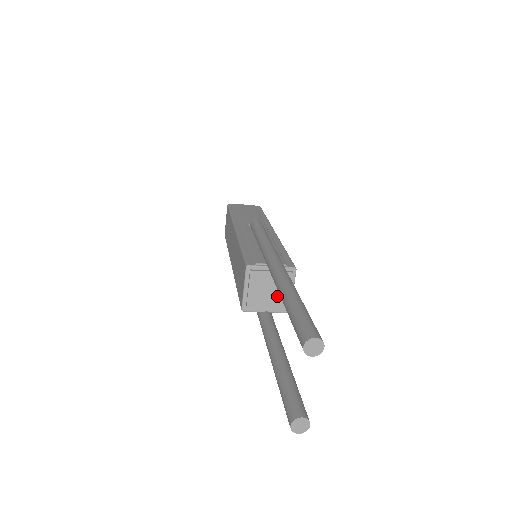
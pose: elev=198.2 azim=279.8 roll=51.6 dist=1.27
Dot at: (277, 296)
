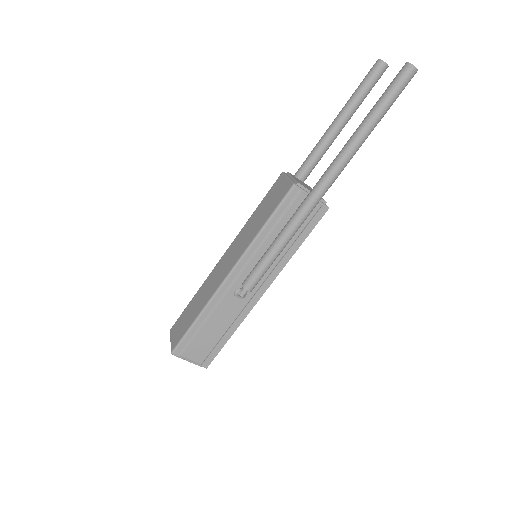
Dot at: occluded
